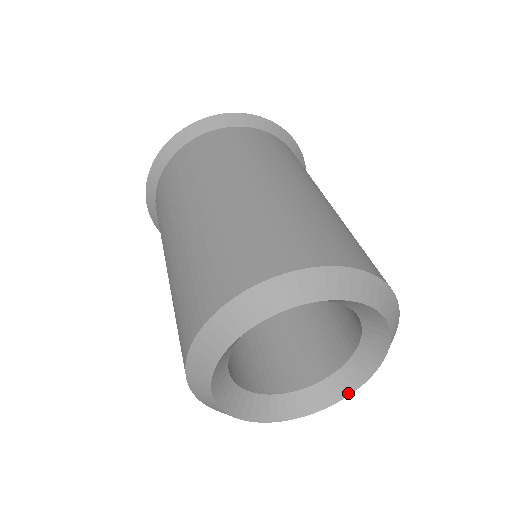
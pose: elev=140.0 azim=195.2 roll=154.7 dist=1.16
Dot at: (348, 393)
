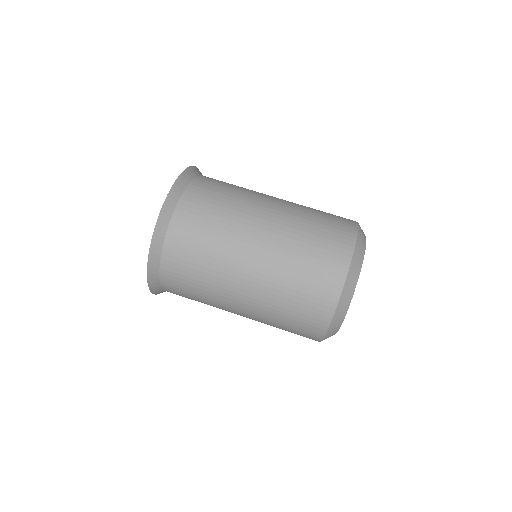
Dot at: occluded
